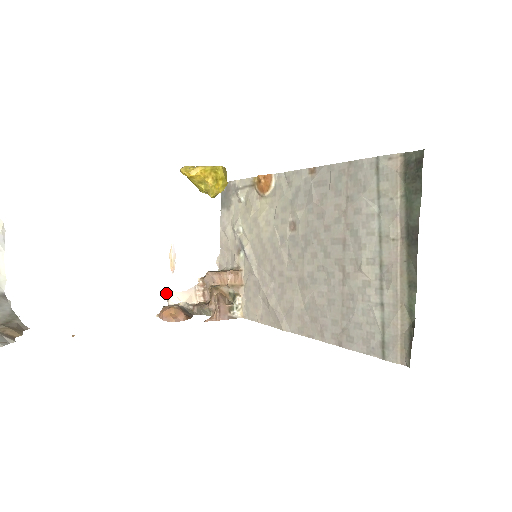
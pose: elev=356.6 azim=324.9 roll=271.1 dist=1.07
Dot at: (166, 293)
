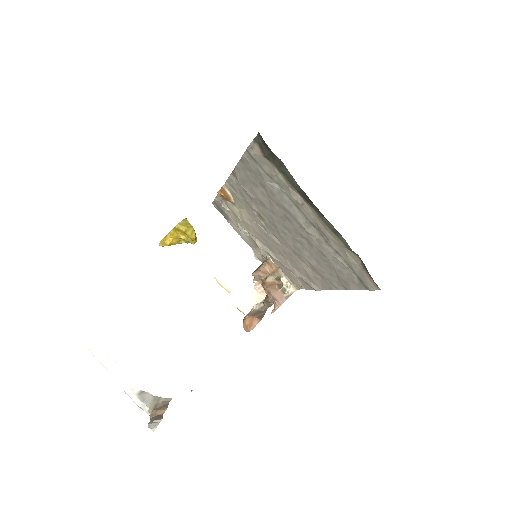
Dot at: occluded
